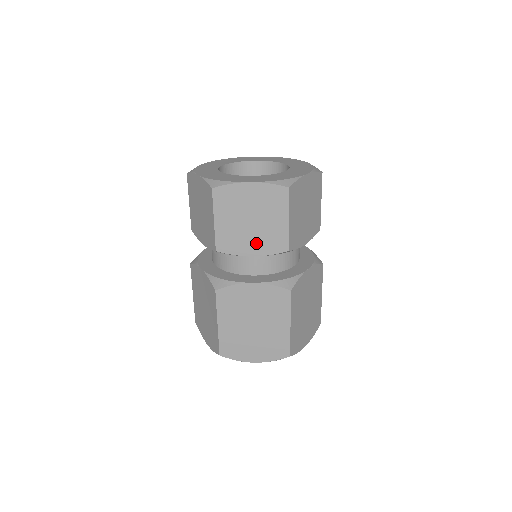
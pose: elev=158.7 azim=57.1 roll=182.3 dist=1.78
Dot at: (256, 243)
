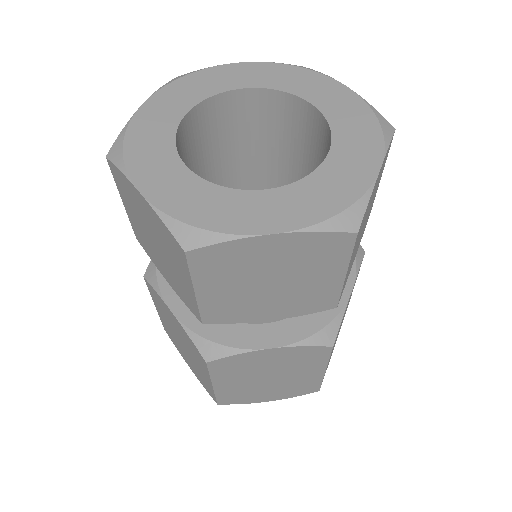
Dot at: (278, 307)
